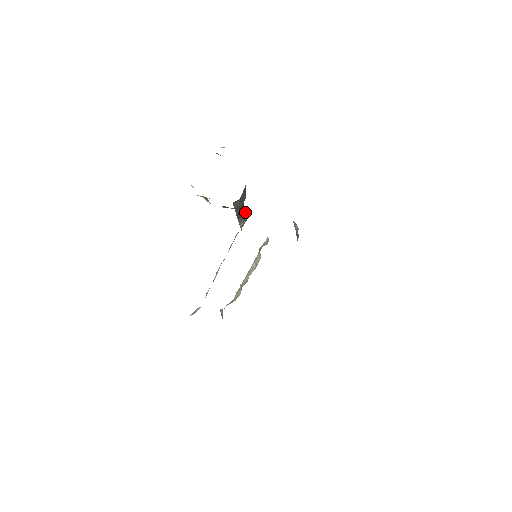
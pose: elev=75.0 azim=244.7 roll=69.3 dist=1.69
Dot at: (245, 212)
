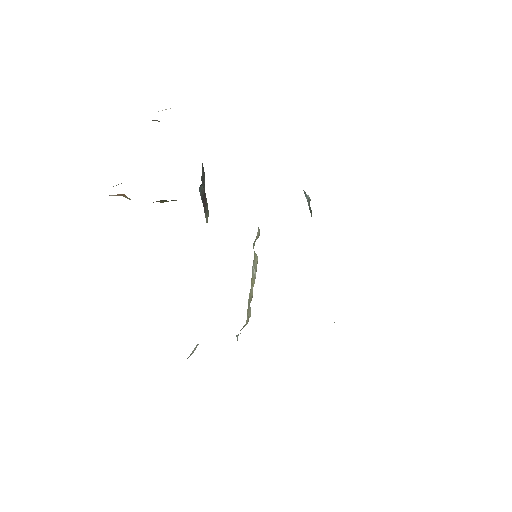
Dot at: occluded
